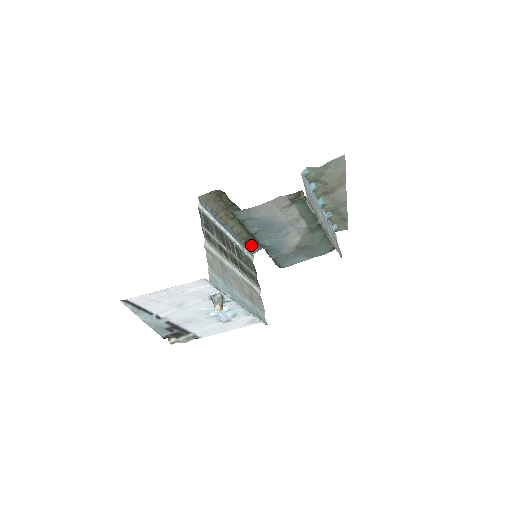
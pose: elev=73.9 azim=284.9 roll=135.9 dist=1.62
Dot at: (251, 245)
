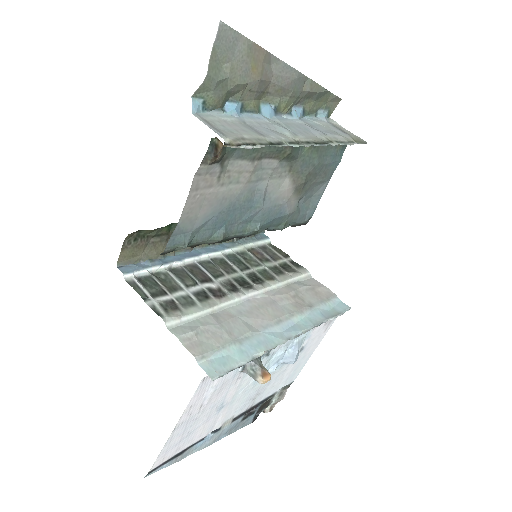
Dot at: occluded
